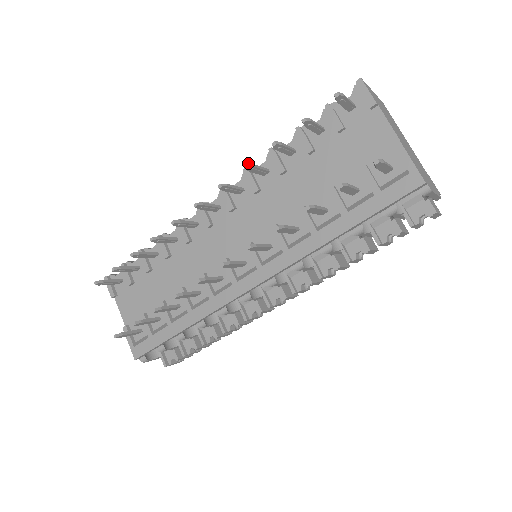
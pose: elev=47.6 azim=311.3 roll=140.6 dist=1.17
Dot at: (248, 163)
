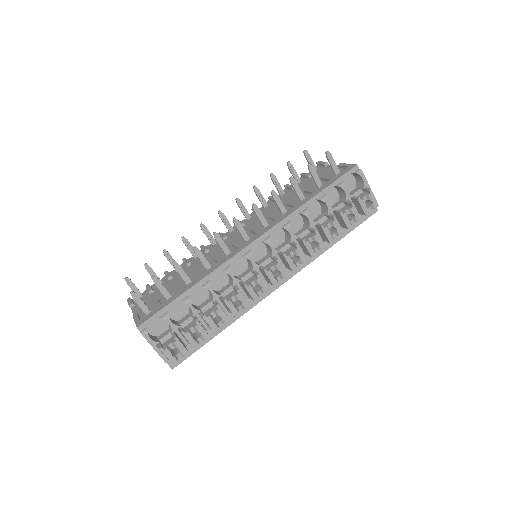
Dot at: occluded
